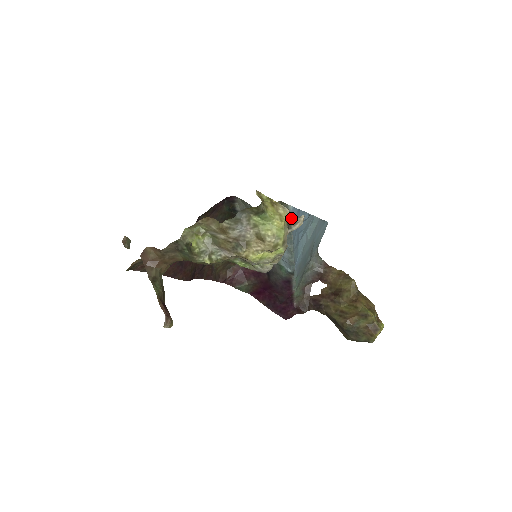
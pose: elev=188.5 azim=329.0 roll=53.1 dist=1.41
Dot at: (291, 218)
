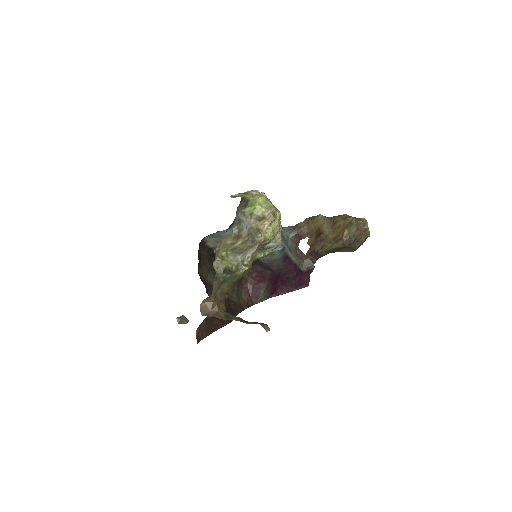
Dot at: occluded
